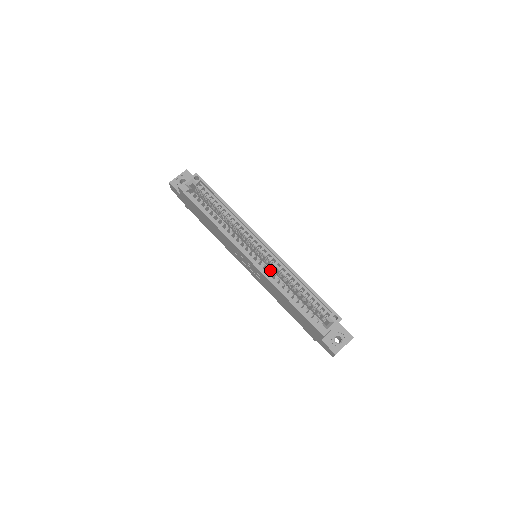
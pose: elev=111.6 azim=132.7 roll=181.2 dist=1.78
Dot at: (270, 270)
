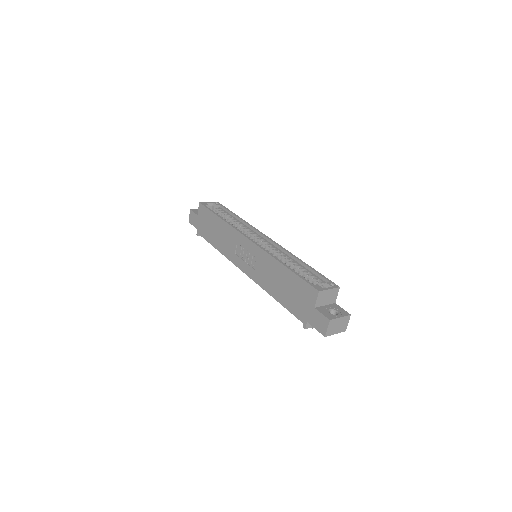
Dot at: occluded
